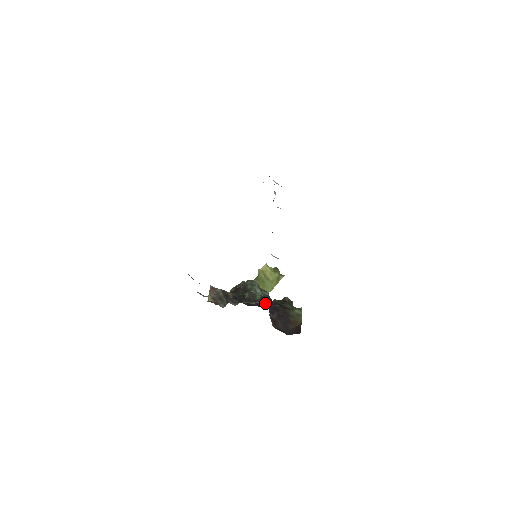
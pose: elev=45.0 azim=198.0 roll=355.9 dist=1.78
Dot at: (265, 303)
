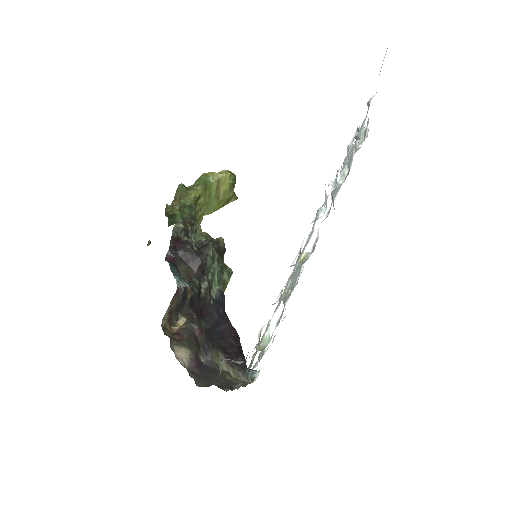
Dot at: (218, 312)
